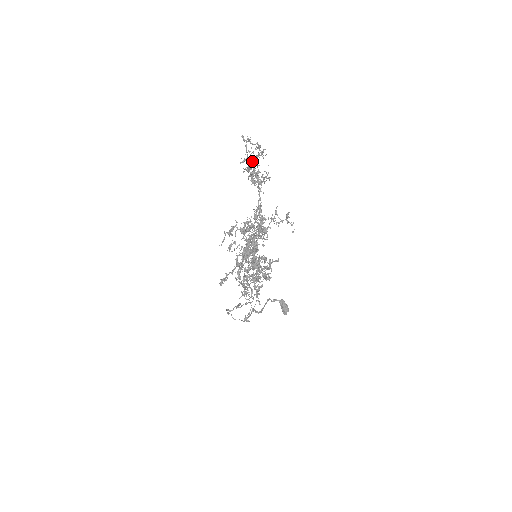
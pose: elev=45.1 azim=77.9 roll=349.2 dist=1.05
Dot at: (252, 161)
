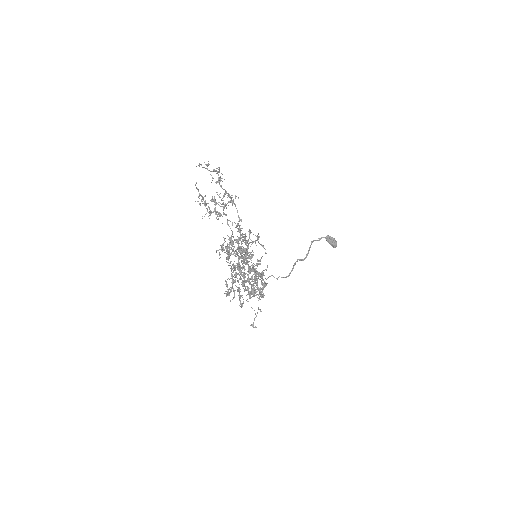
Dot at: (205, 205)
